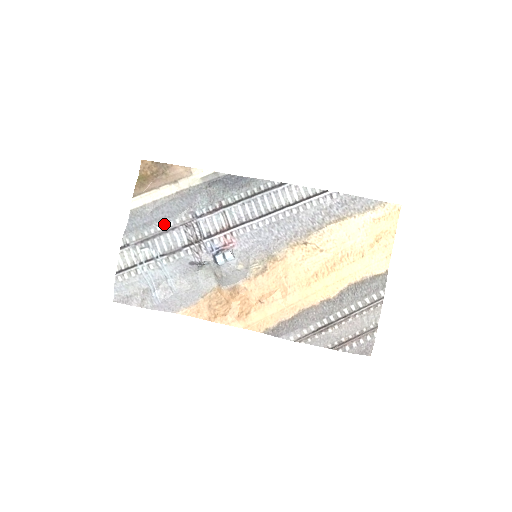
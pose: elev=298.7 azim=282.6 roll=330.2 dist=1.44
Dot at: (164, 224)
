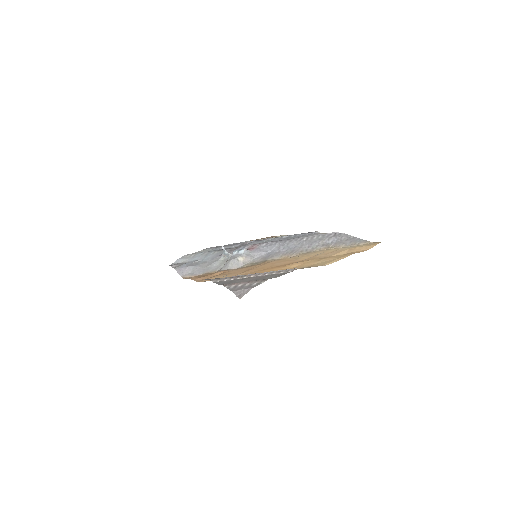
Dot at: occluded
